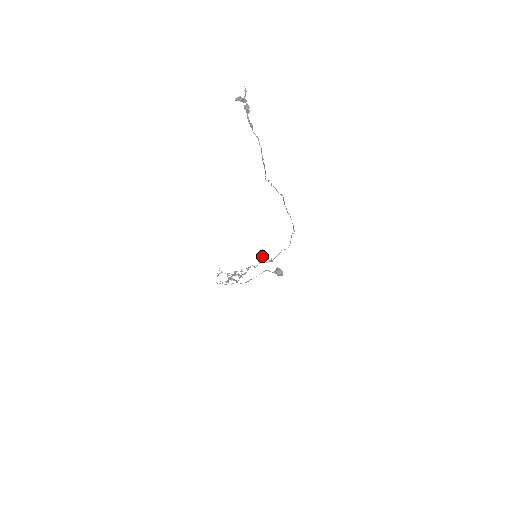
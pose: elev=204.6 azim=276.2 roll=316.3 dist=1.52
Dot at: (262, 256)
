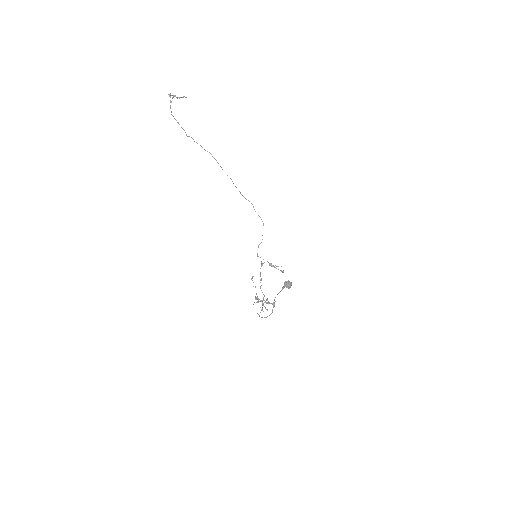
Dot at: (270, 264)
